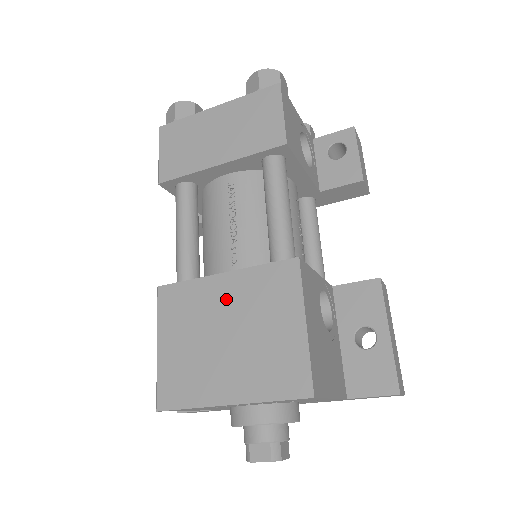
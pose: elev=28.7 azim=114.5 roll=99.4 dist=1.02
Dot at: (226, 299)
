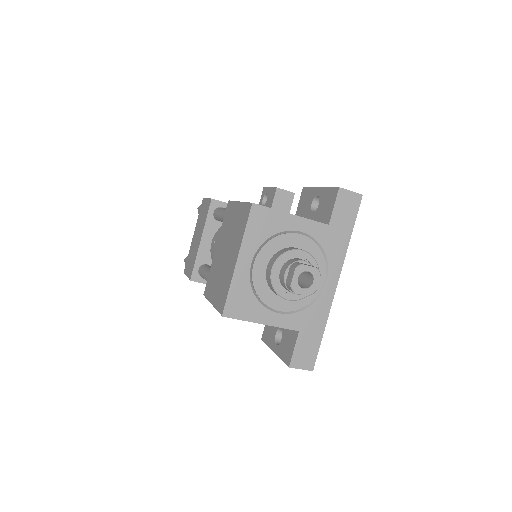
Dot at: (220, 249)
